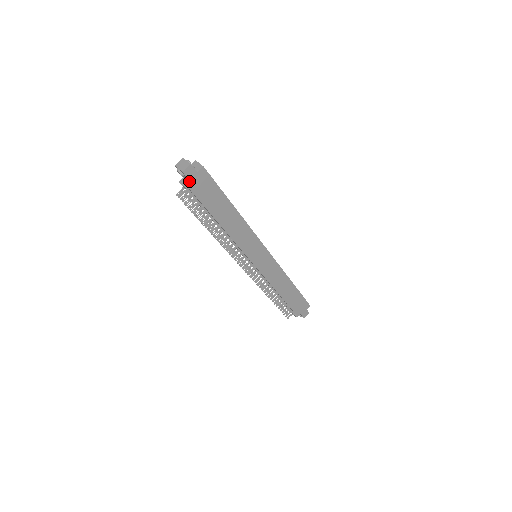
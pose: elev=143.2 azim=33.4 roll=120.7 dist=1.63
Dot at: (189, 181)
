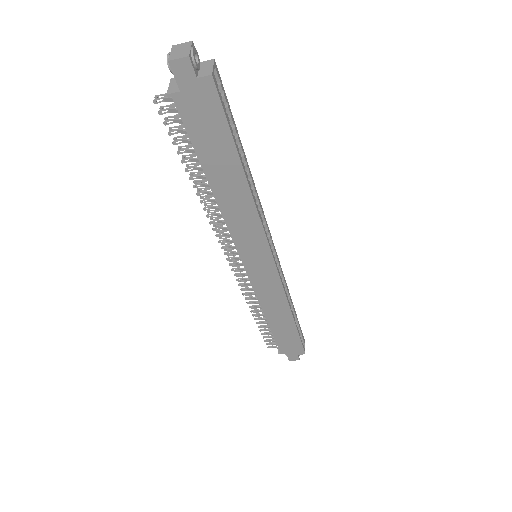
Dot at: (181, 86)
